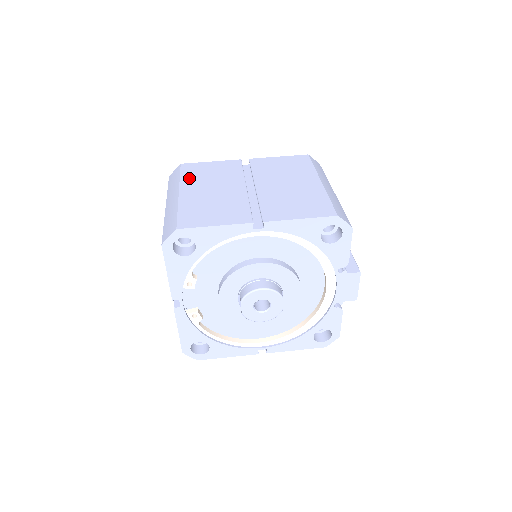
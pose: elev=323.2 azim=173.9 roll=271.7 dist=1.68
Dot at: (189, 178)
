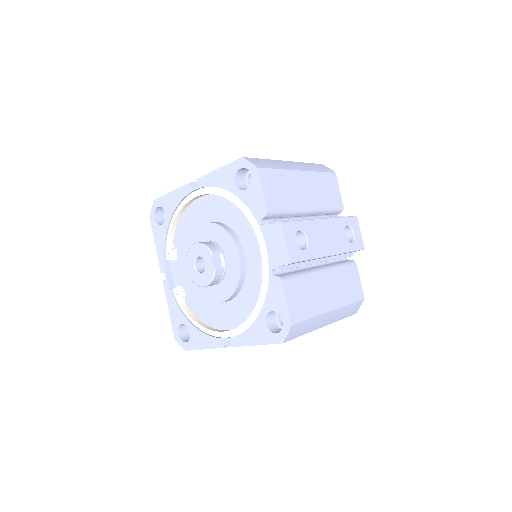
Dot at: occluded
